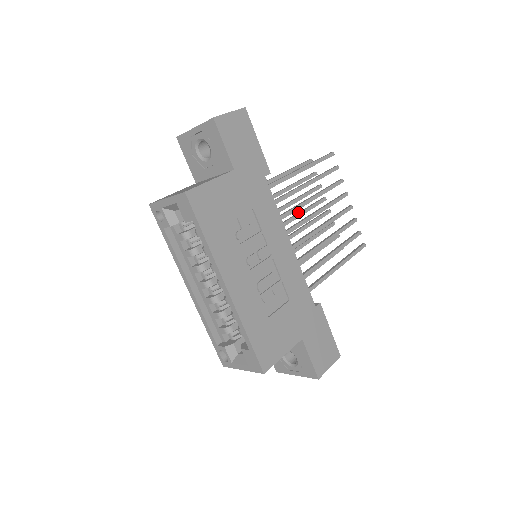
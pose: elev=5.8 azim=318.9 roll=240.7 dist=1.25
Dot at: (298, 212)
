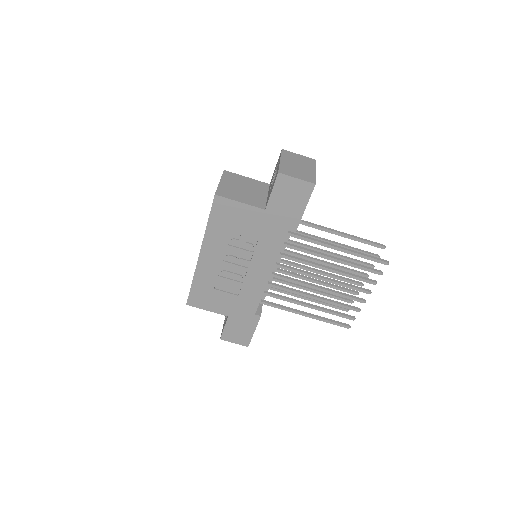
Dot at: occluded
